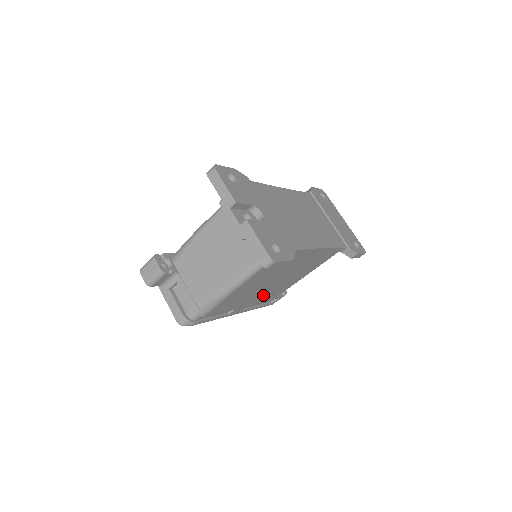
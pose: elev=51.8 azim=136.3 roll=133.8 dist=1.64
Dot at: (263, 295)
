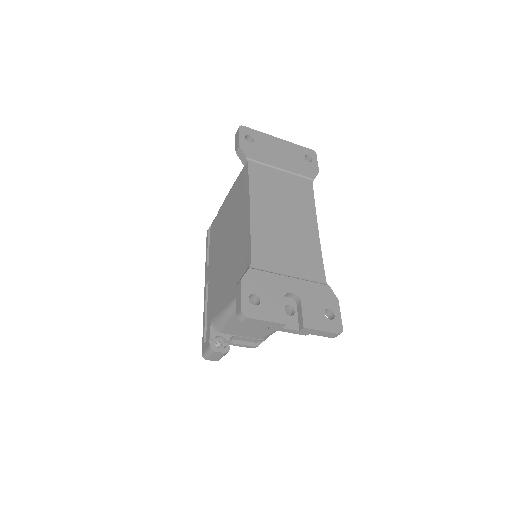
Dot at: occluded
